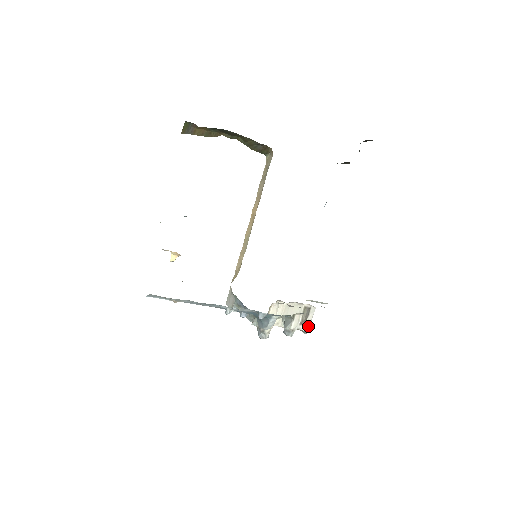
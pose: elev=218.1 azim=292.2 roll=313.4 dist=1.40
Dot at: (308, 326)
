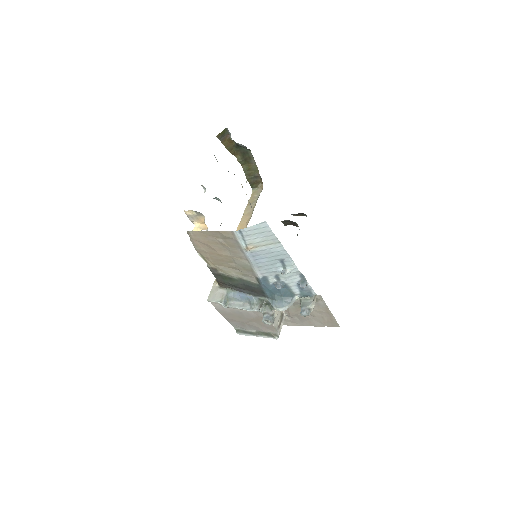
Dot at: occluded
